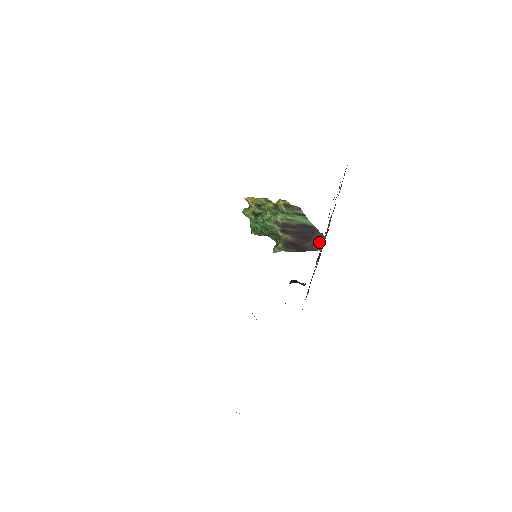
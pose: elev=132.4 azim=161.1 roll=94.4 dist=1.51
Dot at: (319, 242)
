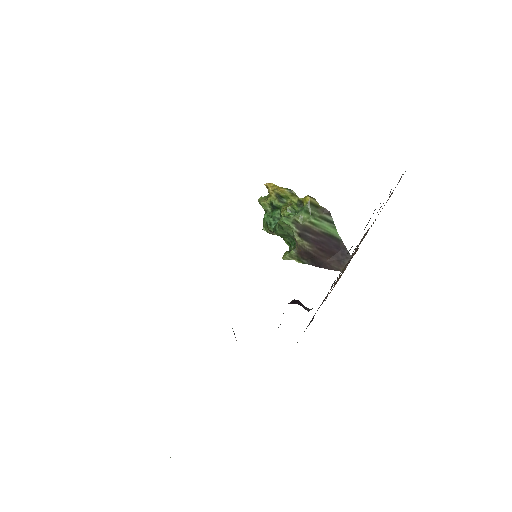
Dot at: (343, 261)
